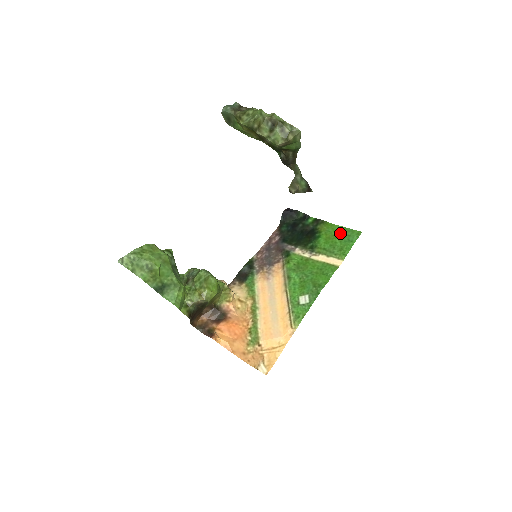
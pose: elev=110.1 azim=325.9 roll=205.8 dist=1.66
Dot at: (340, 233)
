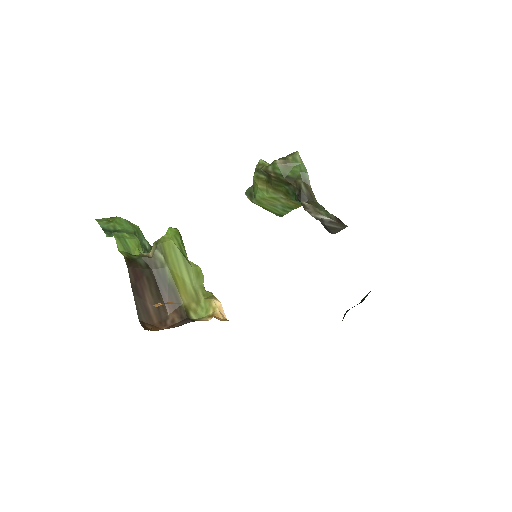
Dot at: occluded
